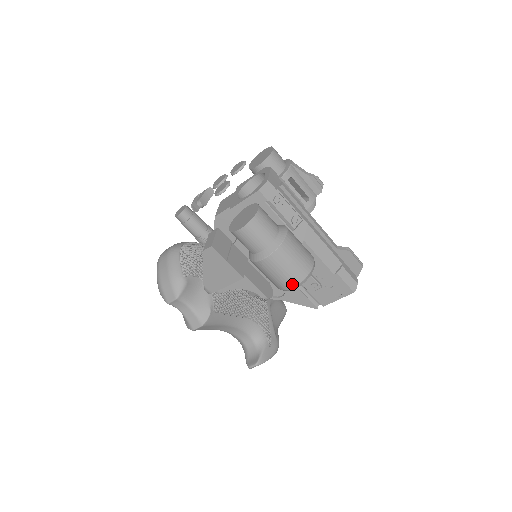
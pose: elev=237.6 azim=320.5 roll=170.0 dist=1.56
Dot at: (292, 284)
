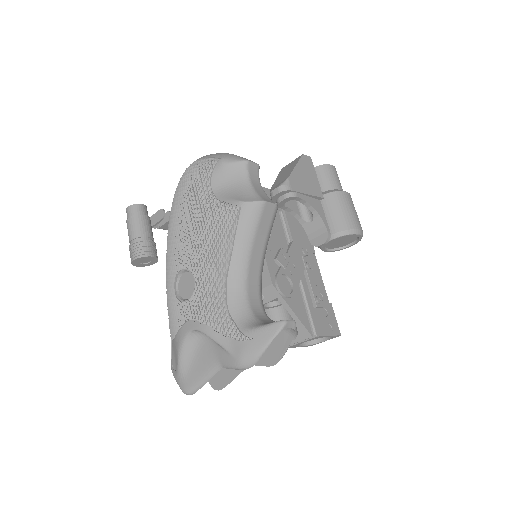
Dot at: (359, 227)
